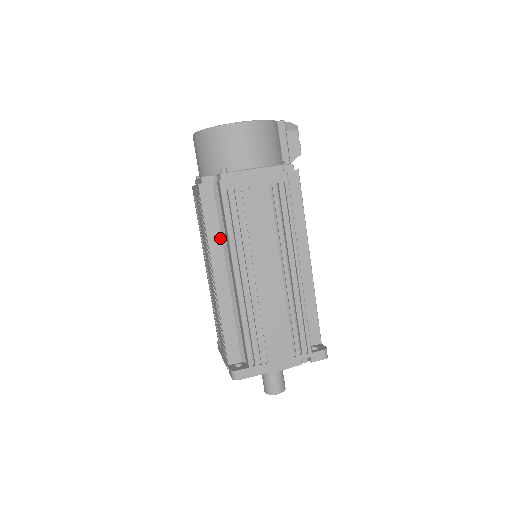
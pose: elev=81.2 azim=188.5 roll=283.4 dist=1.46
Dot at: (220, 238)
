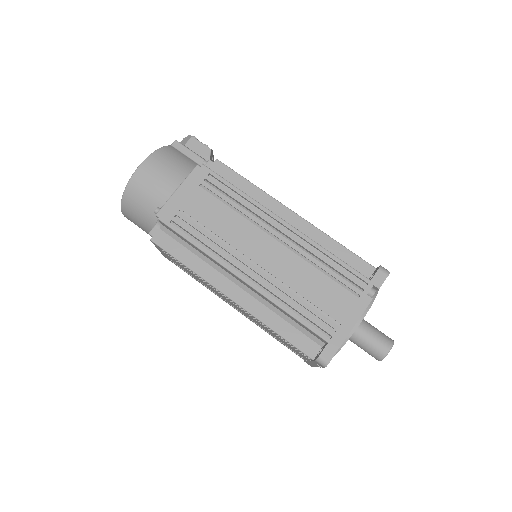
Dot at: (205, 263)
